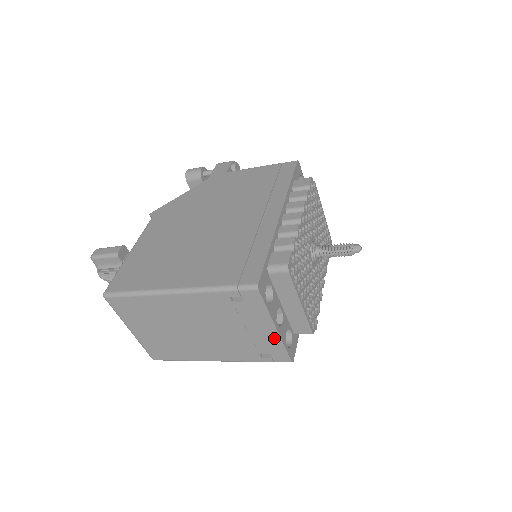
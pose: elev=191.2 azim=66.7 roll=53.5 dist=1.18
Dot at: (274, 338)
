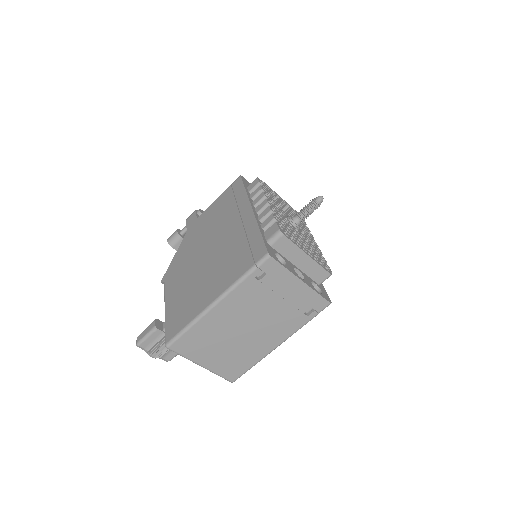
Dot at: (306, 291)
